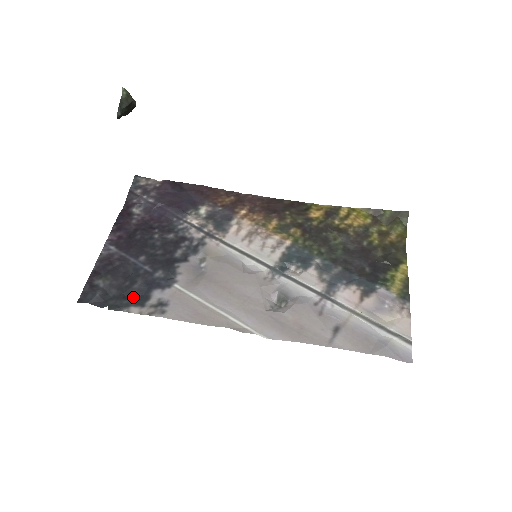
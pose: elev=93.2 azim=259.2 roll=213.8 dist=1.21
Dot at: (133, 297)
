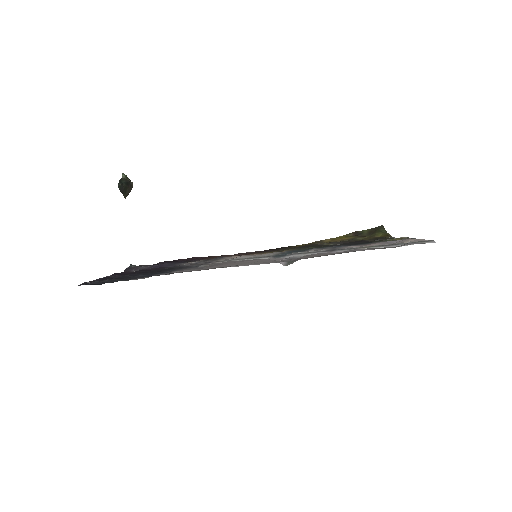
Dot at: occluded
